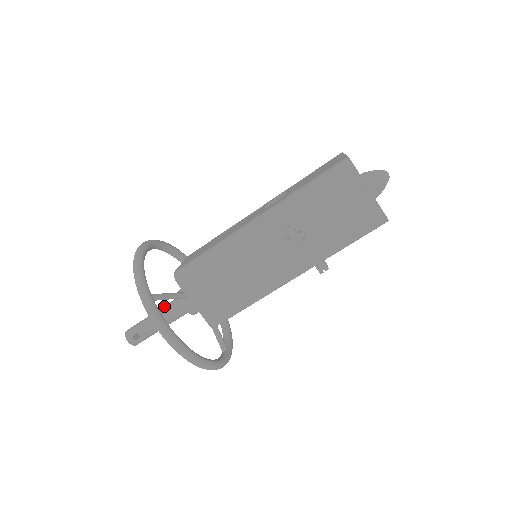
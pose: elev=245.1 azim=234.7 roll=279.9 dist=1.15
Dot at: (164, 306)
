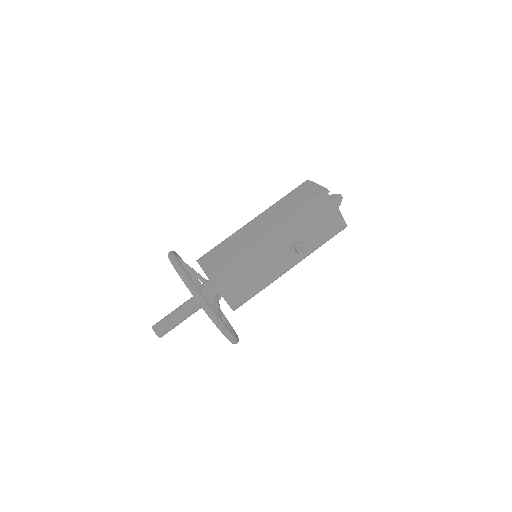
Dot at: occluded
